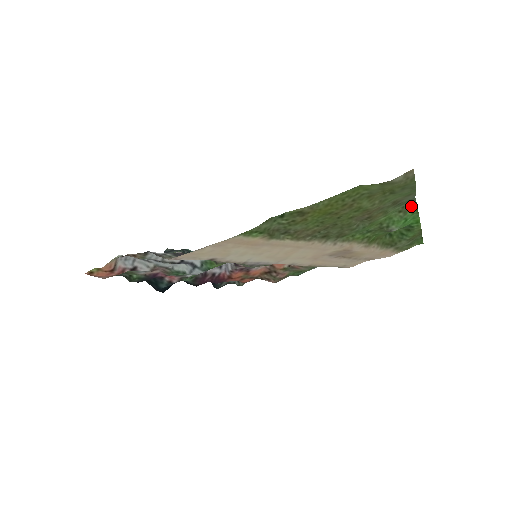
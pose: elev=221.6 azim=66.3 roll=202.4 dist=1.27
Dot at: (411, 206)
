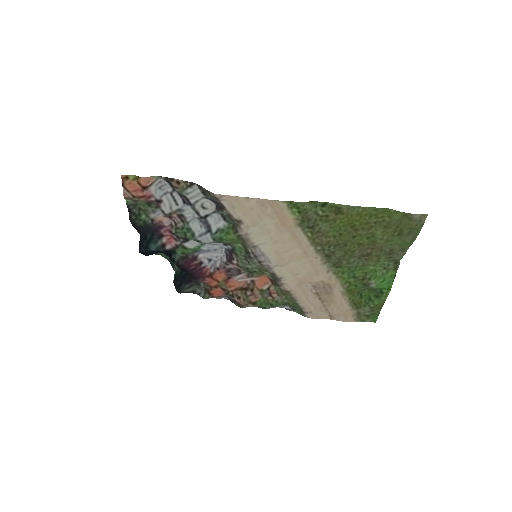
Dot at: (394, 267)
